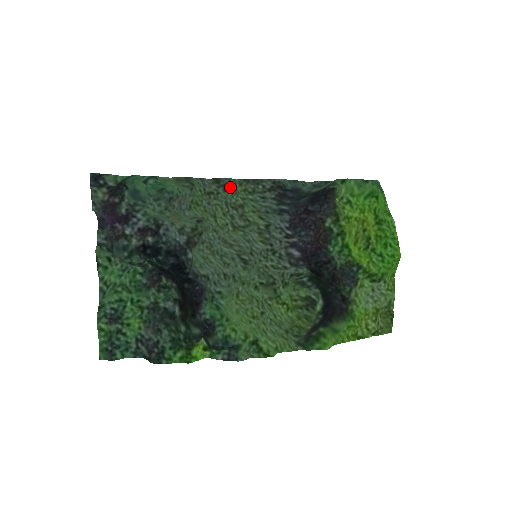
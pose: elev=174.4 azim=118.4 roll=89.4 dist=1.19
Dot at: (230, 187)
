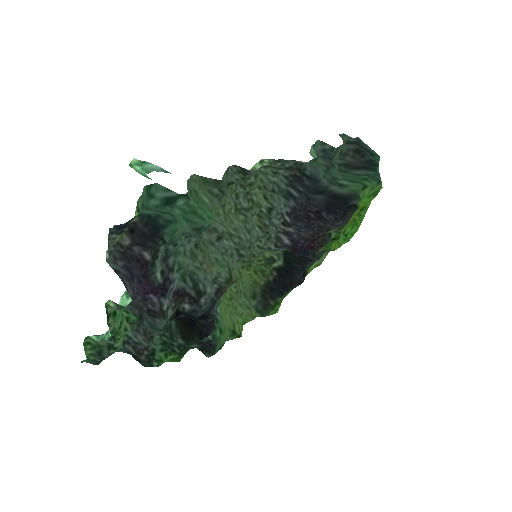
Dot at: occluded
